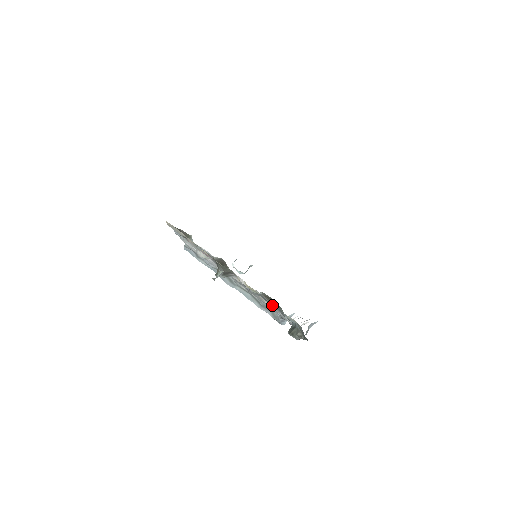
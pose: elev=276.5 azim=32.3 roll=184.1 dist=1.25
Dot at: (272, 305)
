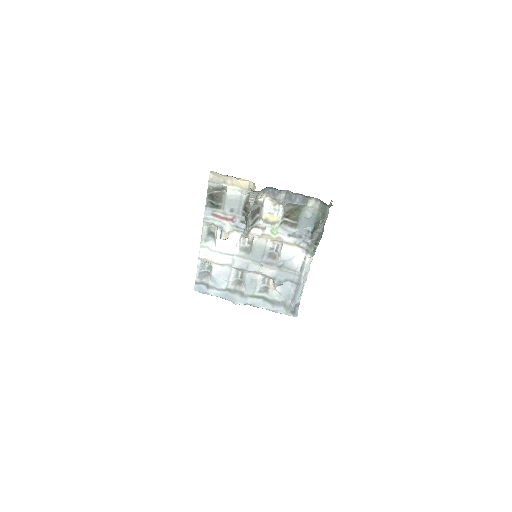
Dot at: (296, 200)
